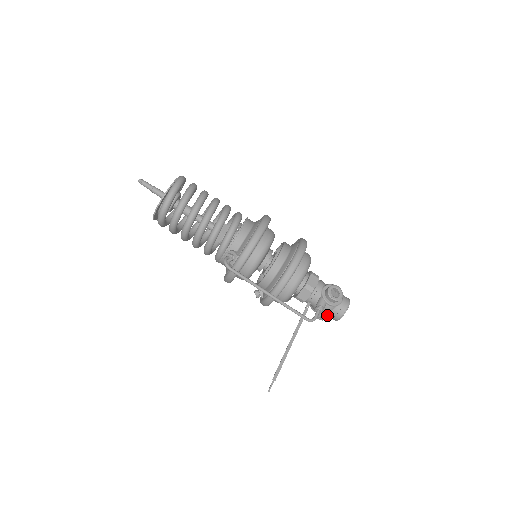
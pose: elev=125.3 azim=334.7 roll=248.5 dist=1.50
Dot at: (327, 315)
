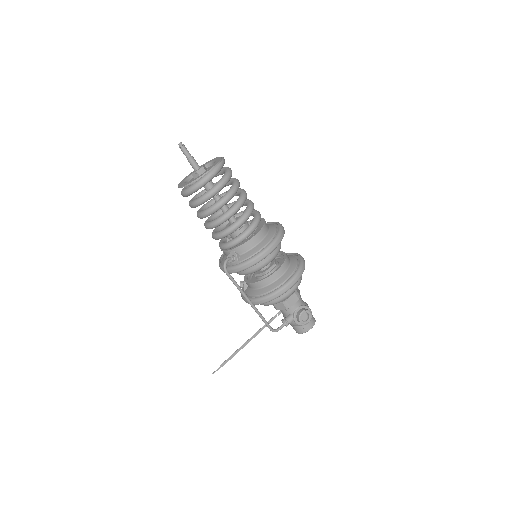
Dot at: occluded
